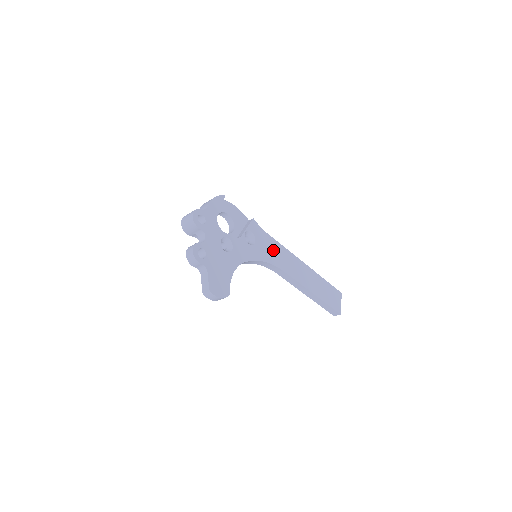
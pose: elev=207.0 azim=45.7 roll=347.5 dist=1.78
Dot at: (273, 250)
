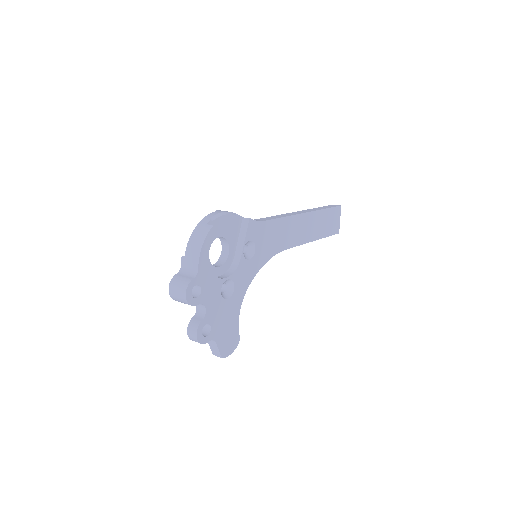
Dot at: (274, 236)
